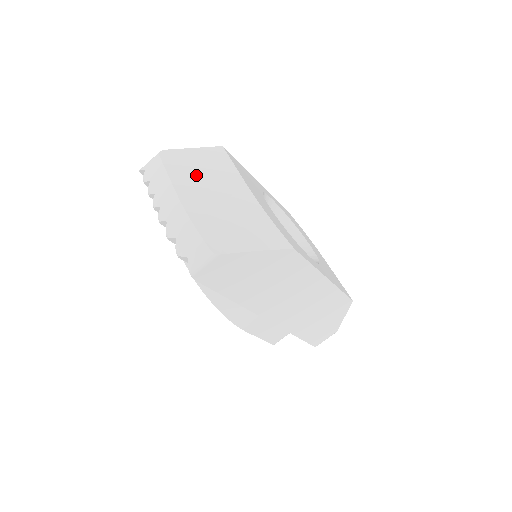
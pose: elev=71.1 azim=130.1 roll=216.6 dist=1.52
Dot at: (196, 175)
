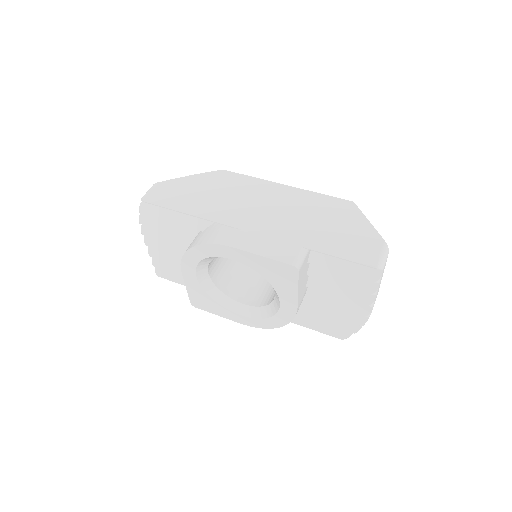
Dot at: occluded
